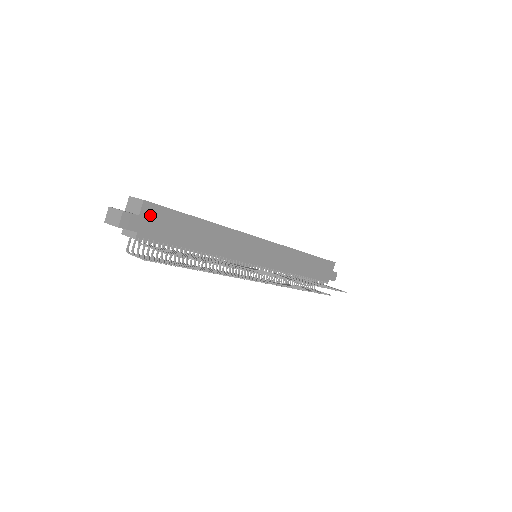
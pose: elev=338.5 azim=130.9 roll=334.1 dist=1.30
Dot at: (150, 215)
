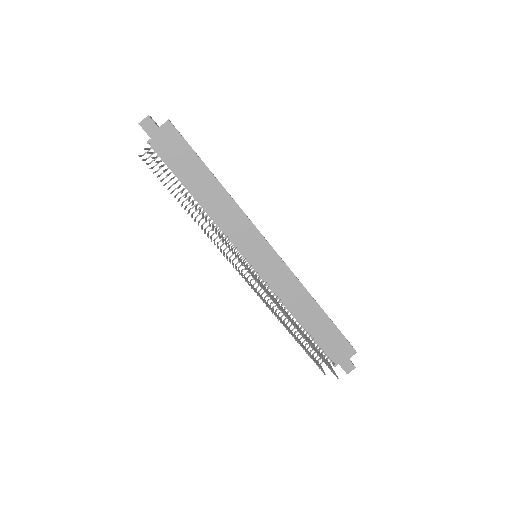
Dot at: (168, 134)
